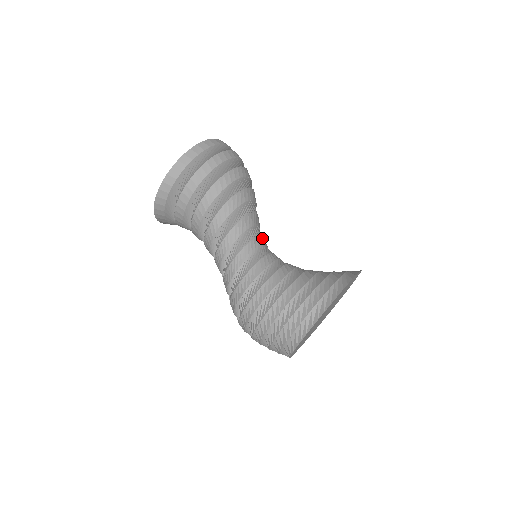
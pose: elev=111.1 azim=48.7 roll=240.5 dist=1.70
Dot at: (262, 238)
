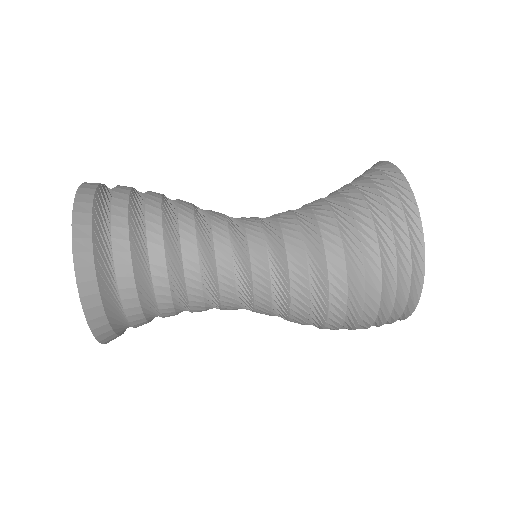
Dot at: occluded
